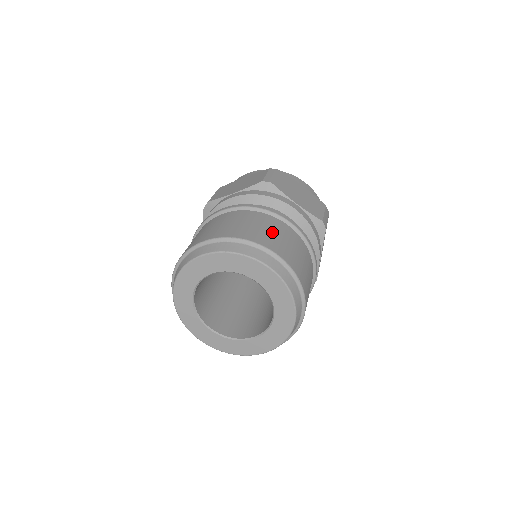
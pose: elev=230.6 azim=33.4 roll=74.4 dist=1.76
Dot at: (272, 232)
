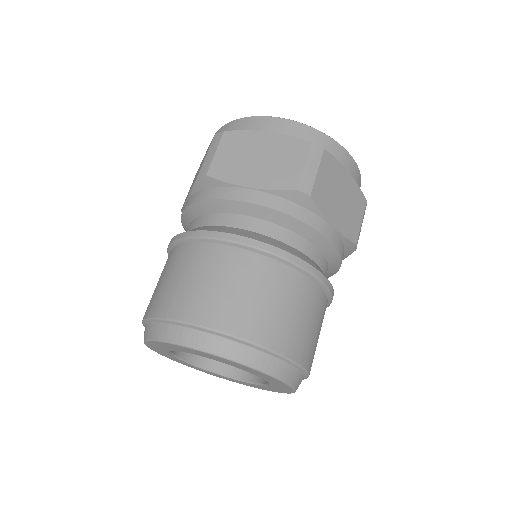
Dot at: (200, 282)
